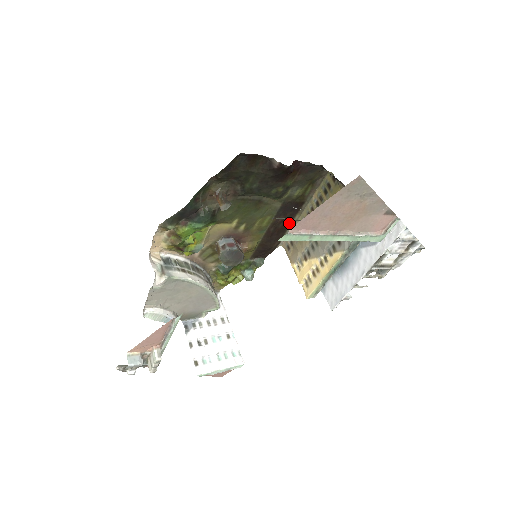
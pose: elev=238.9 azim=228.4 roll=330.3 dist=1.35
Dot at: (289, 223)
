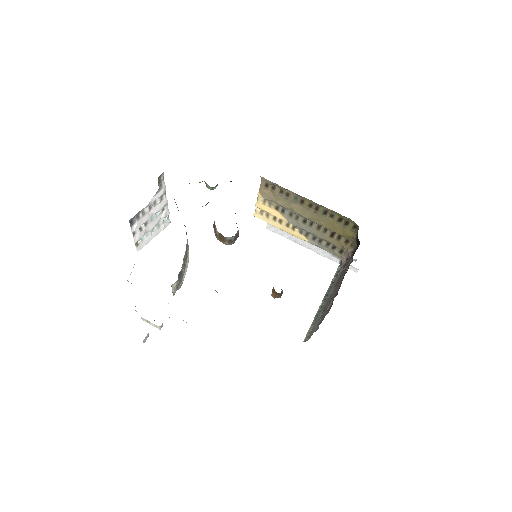
Dot at: occluded
